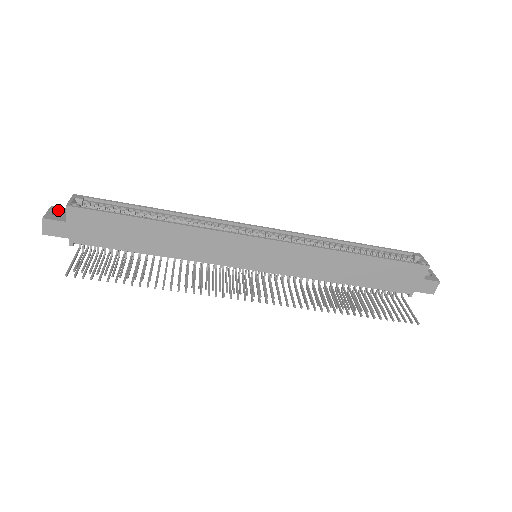
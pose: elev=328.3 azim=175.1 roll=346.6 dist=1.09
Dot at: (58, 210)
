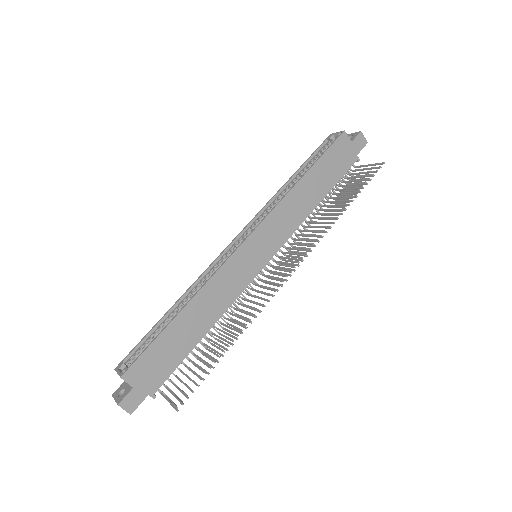
Dot at: (119, 391)
